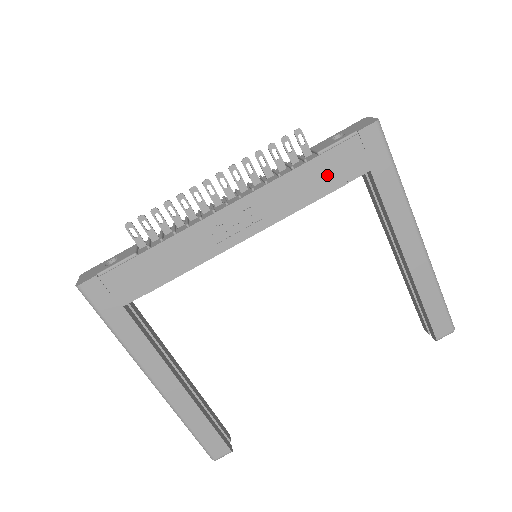
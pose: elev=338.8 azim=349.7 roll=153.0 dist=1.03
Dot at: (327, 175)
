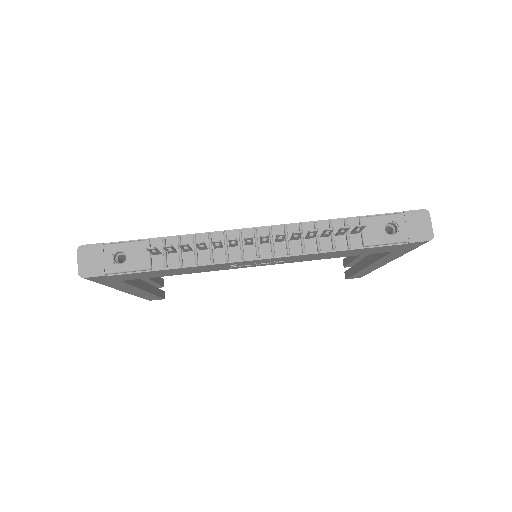
Dot at: (358, 253)
